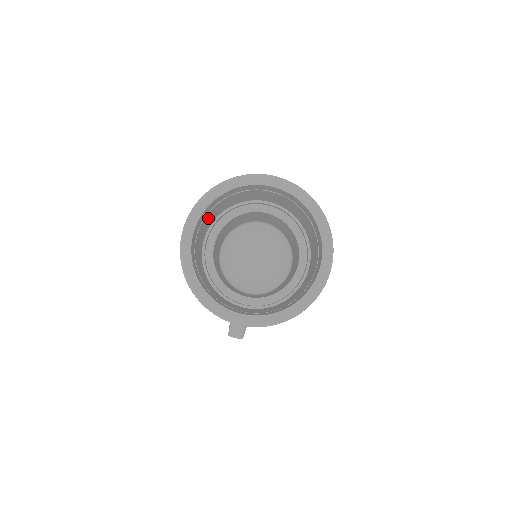
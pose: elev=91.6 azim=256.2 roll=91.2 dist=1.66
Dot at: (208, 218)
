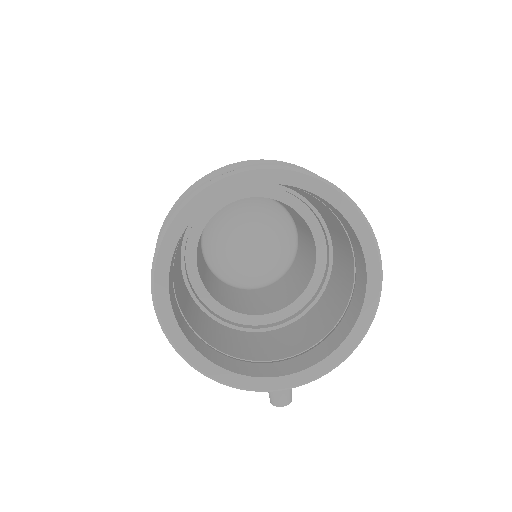
Dot at: occluded
